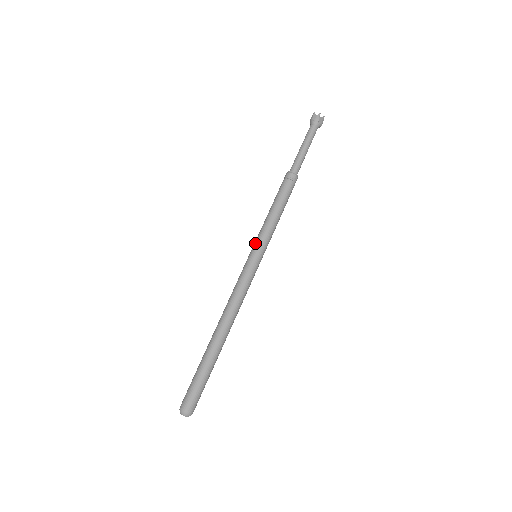
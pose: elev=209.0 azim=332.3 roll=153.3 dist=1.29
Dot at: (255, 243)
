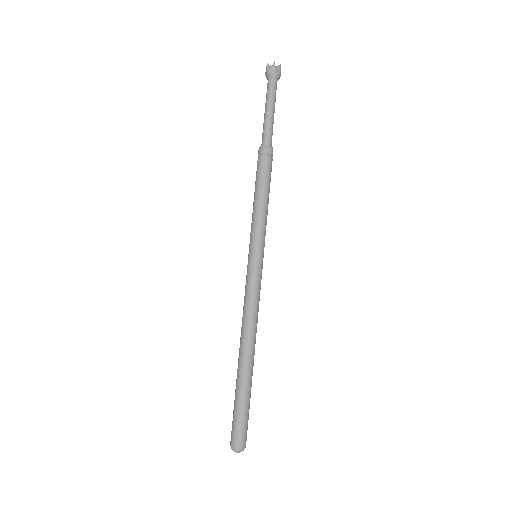
Dot at: (258, 243)
